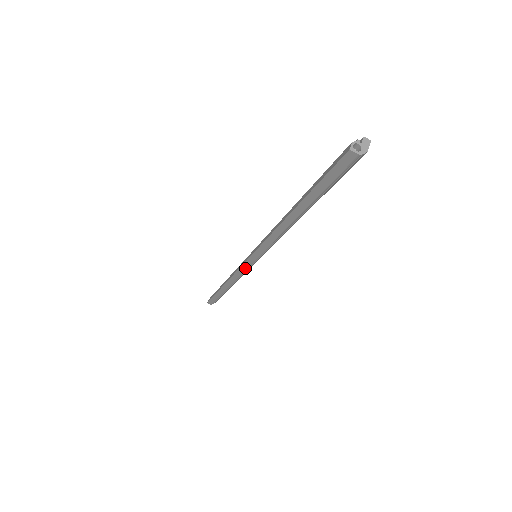
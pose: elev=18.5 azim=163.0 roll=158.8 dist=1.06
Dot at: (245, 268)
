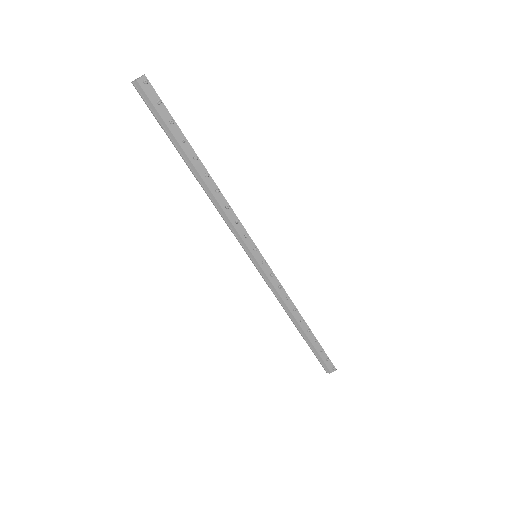
Dot at: (261, 275)
